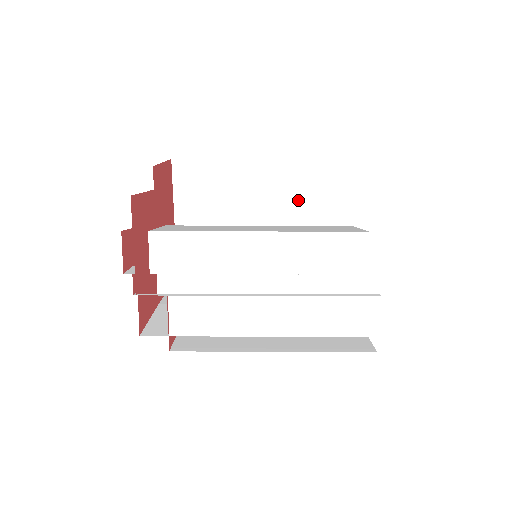
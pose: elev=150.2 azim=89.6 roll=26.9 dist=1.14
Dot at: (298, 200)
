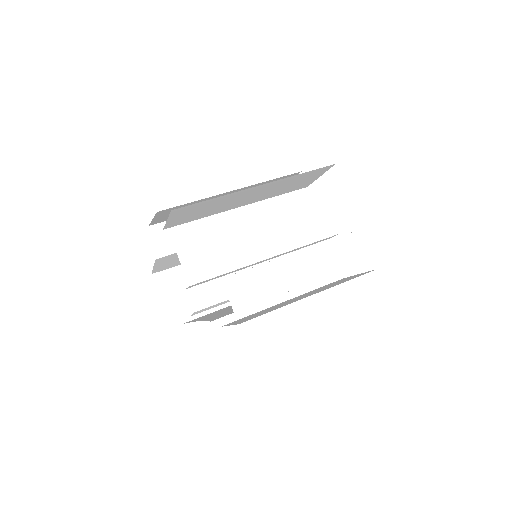
Dot at: occluded
